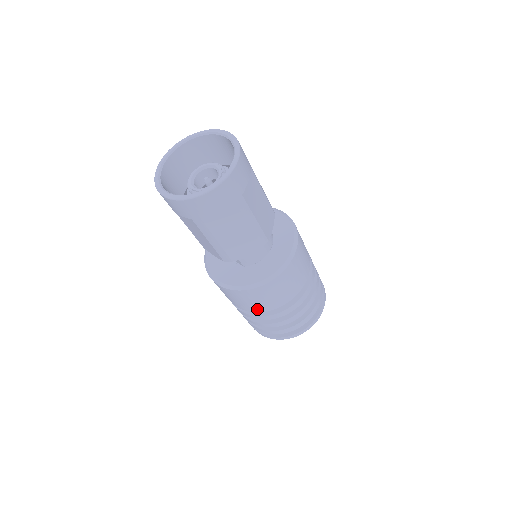
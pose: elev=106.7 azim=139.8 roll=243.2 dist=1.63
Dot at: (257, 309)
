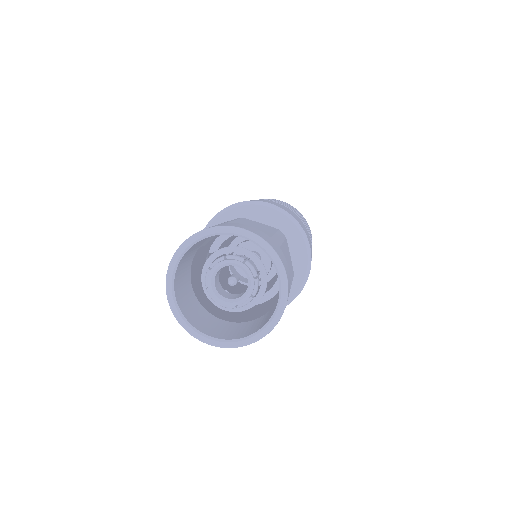
Dot at: occluded
